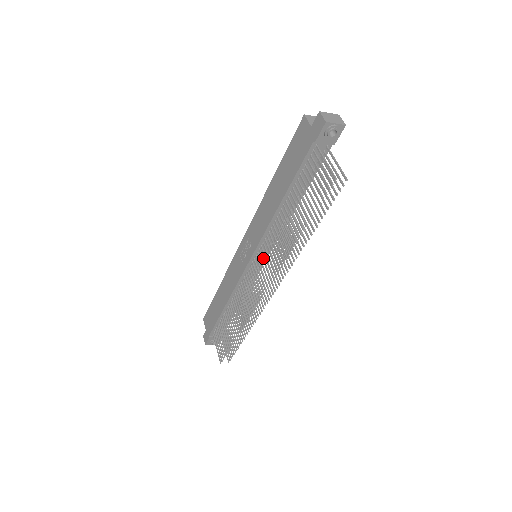
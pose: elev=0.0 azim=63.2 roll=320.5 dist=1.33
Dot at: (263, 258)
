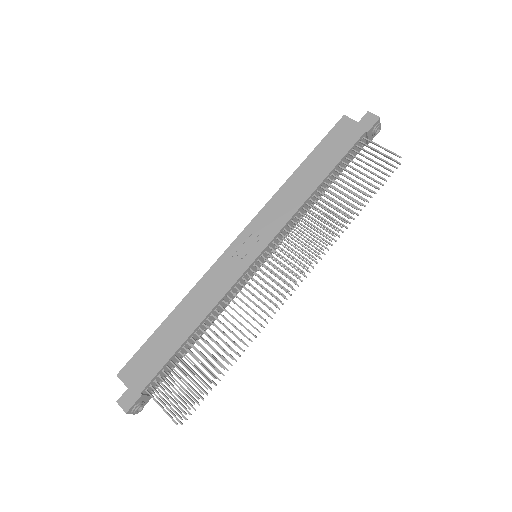
Dot at: (283, 249)
